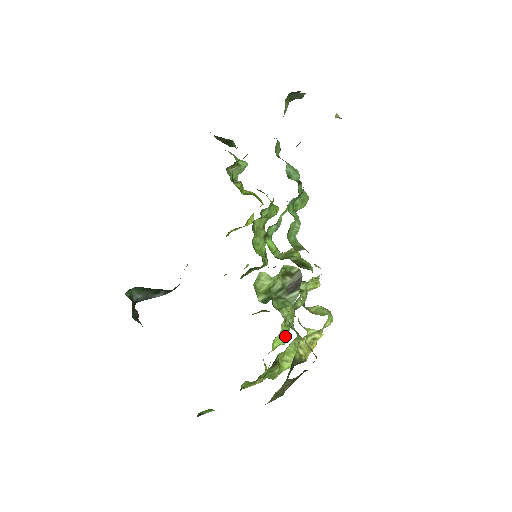
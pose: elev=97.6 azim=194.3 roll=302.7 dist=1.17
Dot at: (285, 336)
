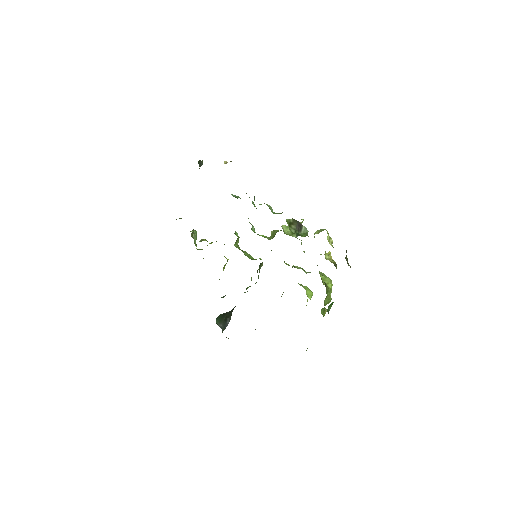
Dot at: (309, 290)
